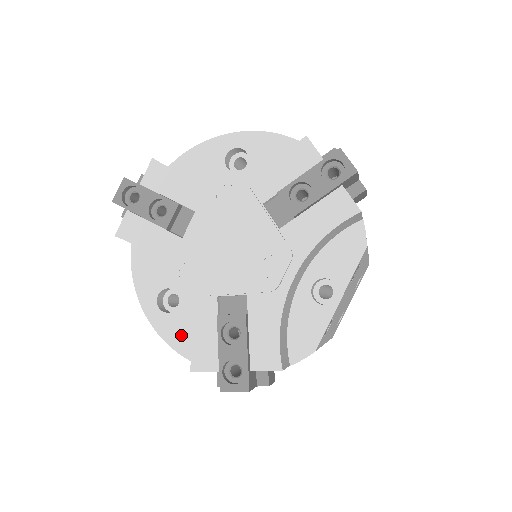
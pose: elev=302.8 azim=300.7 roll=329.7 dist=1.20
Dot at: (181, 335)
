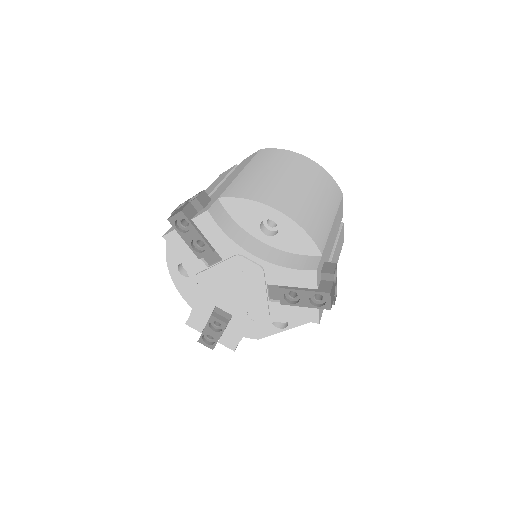
Dot at: (187, 290)
